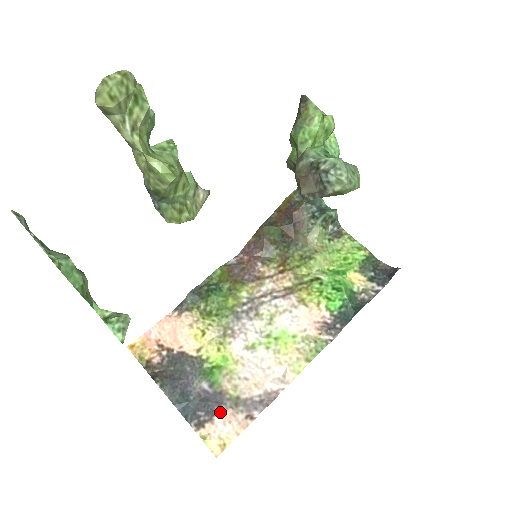
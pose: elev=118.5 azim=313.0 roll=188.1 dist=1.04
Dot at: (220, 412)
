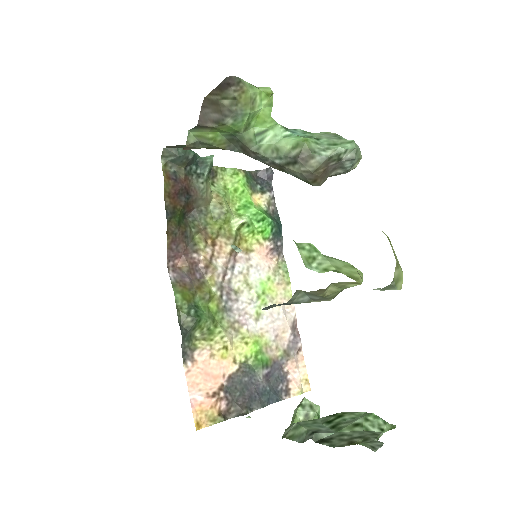
Dot at: (287, 371)
